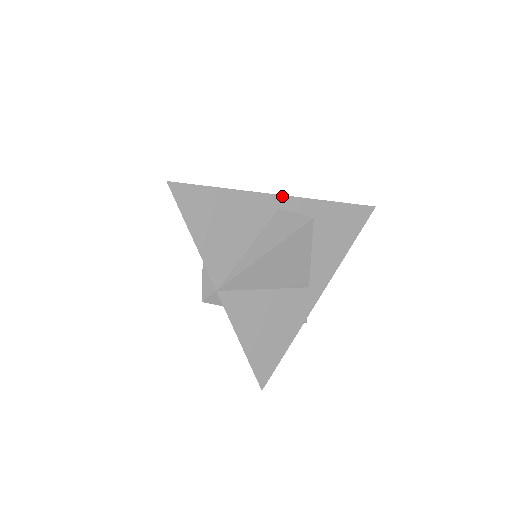
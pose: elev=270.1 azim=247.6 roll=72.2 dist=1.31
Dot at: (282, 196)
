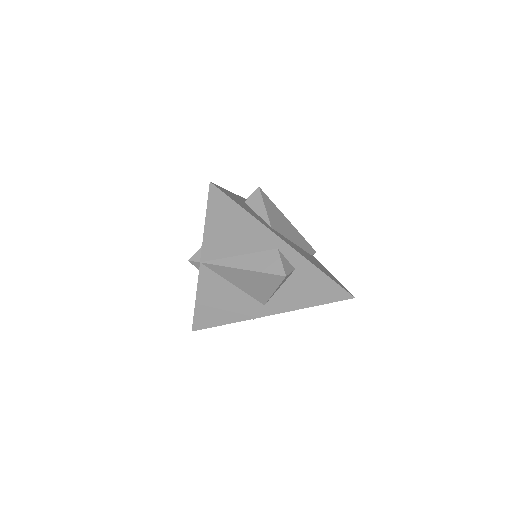
Dot at: (286, 243)
